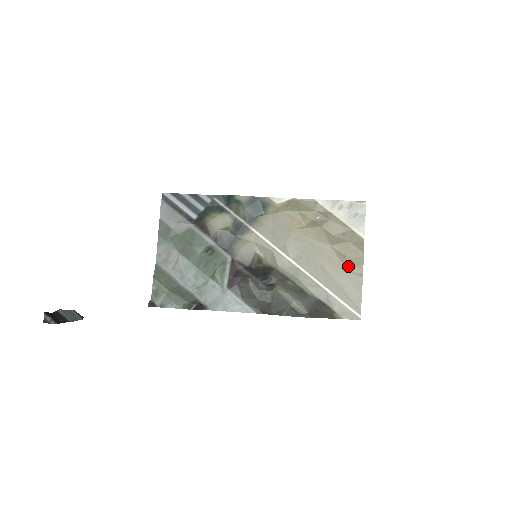
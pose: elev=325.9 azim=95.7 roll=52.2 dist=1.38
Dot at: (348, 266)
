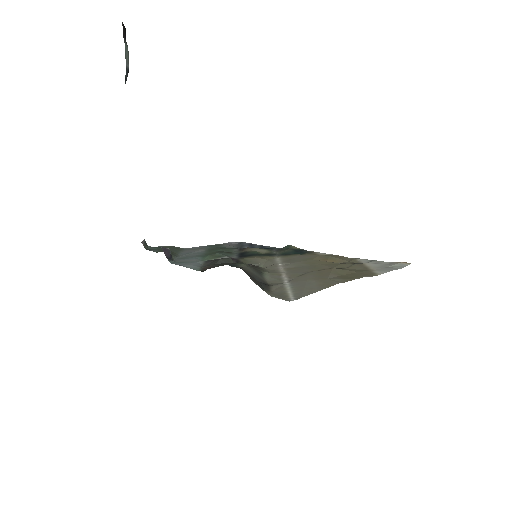
Dot at: (333, 277)
